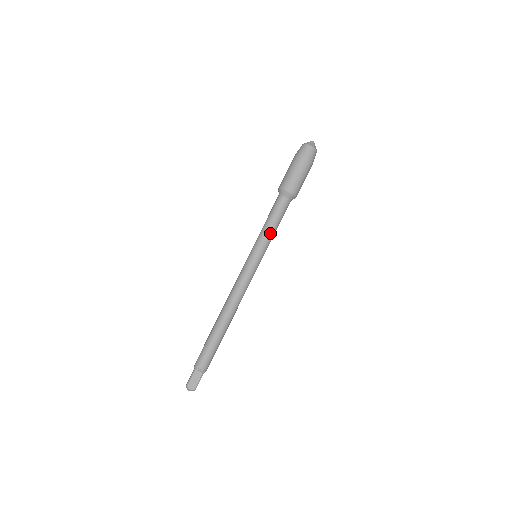
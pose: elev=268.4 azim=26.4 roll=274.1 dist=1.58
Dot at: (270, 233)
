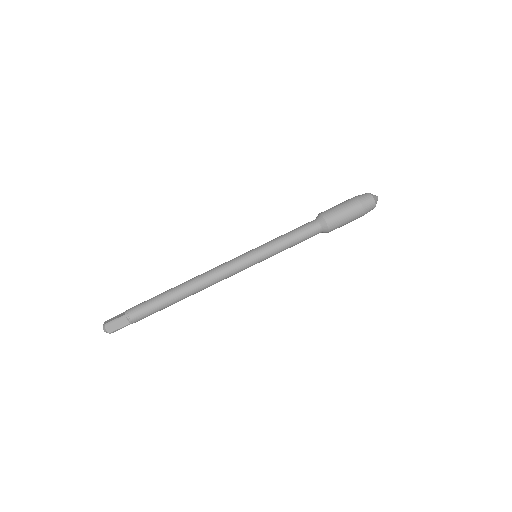
Dot at: (284, 247)
